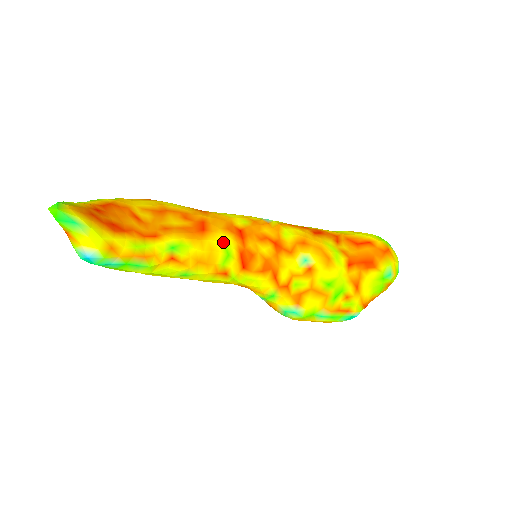
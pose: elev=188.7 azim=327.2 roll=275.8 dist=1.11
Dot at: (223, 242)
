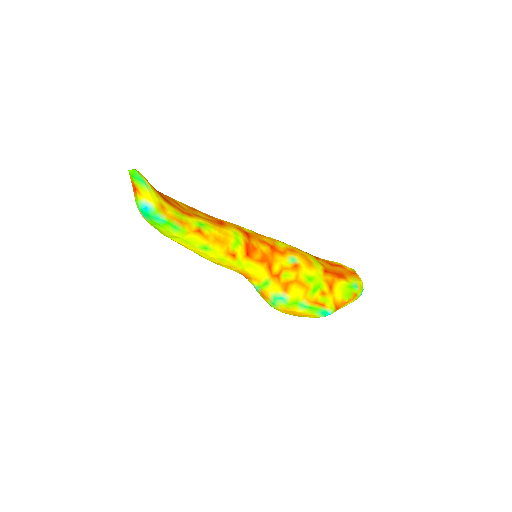
Dot at: (235, 233)
